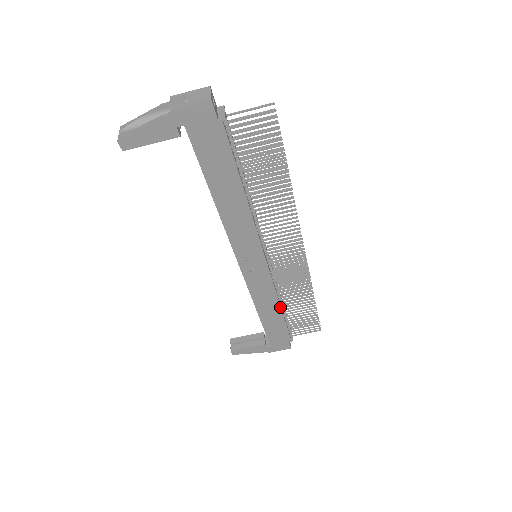
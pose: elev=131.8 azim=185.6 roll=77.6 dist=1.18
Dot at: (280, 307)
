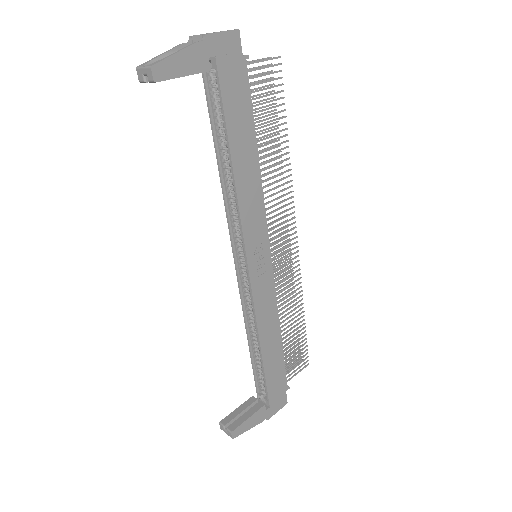
Dot at: (280, 330)
